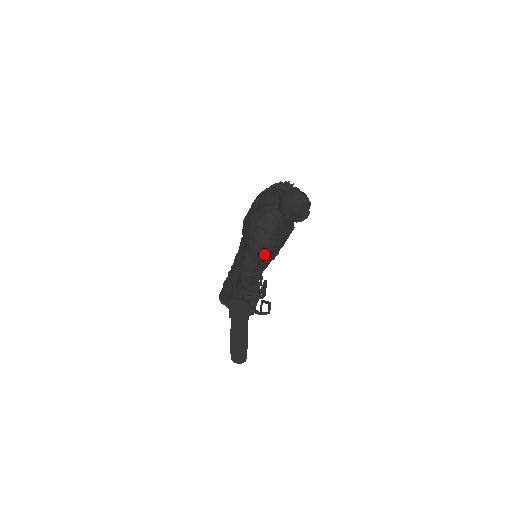
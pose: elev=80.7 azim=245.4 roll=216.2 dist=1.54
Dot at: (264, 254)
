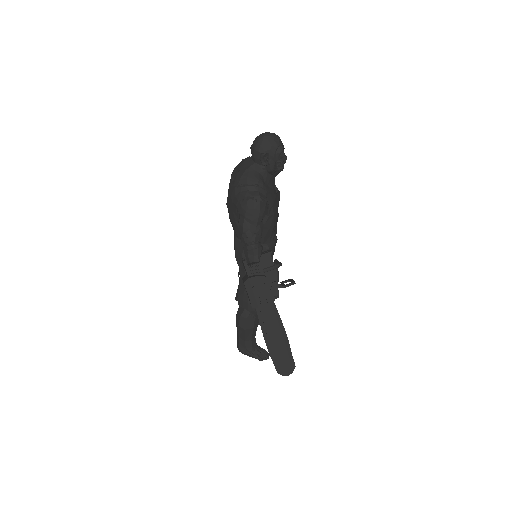
Dot at: (259, 209)
